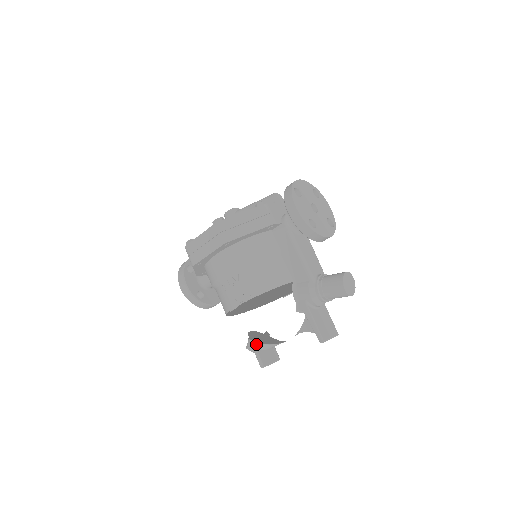
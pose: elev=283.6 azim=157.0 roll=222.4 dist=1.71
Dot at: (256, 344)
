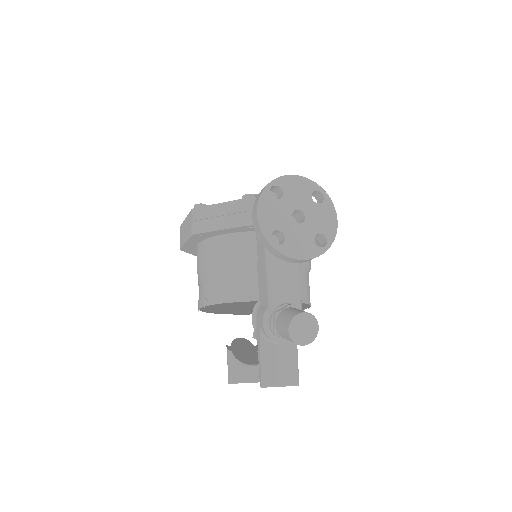
Dot at: (232, 355)
